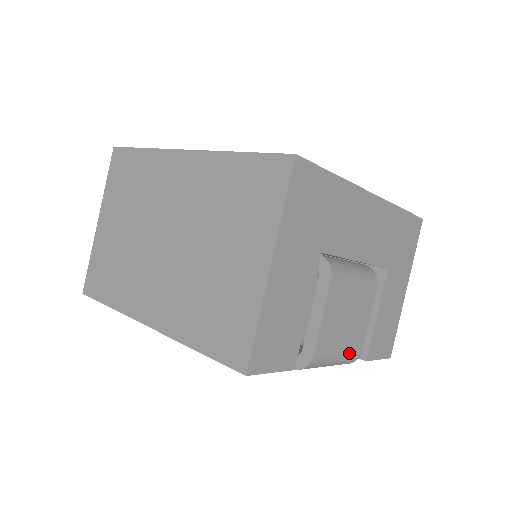
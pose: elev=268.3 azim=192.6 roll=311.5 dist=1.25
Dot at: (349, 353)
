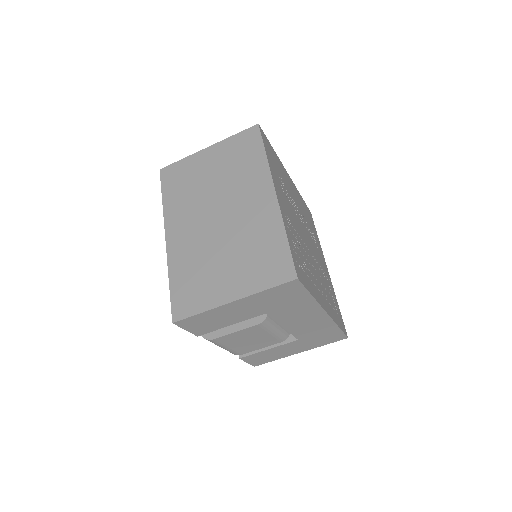
Dot at: (233, 351)
